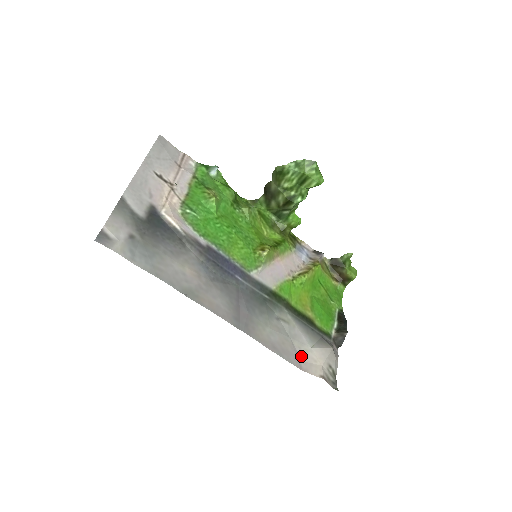
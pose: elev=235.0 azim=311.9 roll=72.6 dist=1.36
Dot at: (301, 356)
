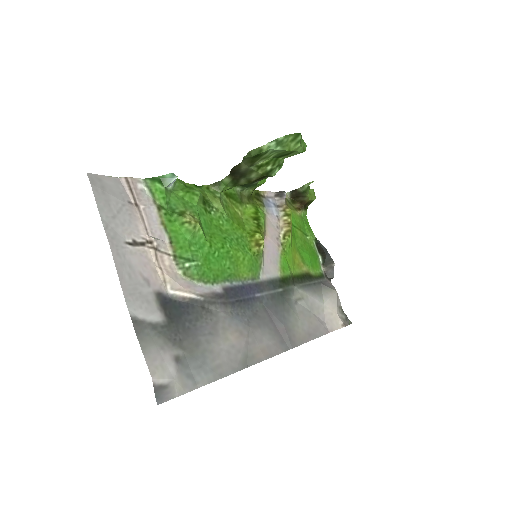
Dot at: (322, 319)
